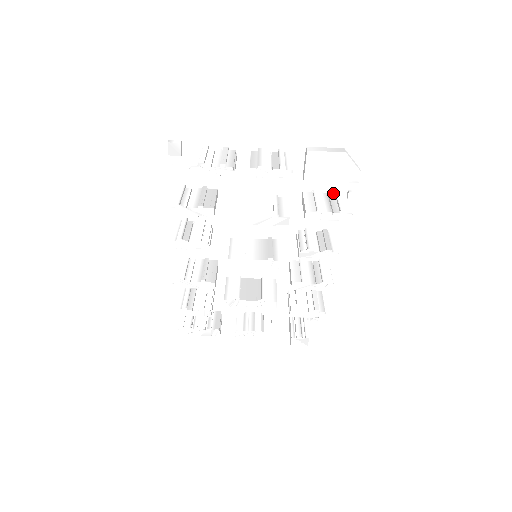
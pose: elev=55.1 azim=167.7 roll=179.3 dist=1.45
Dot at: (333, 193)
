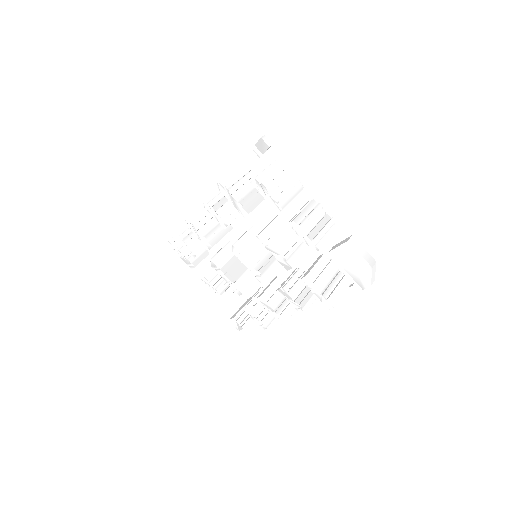
Dot at: (343, 274)
